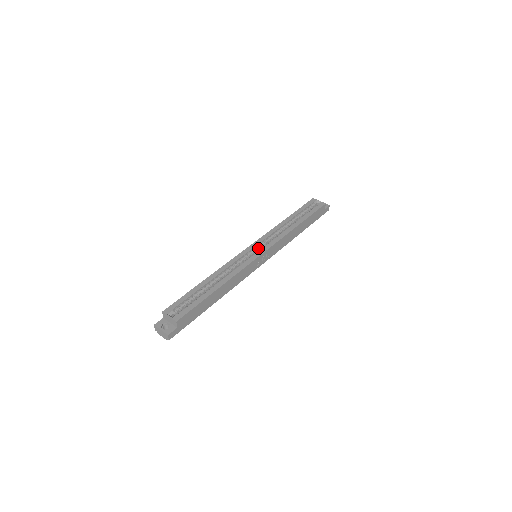
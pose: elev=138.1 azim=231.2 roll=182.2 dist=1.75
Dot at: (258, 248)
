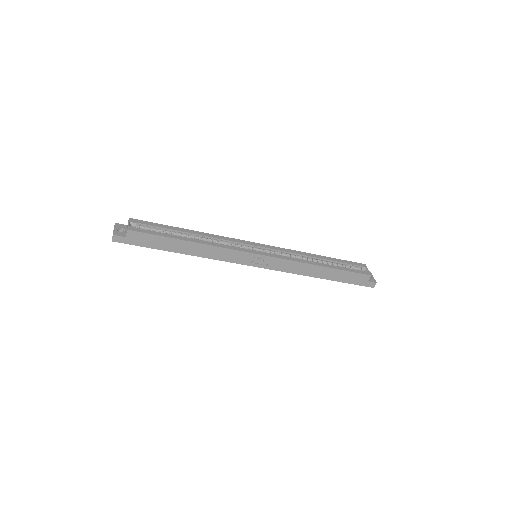
Dot at: occluded
